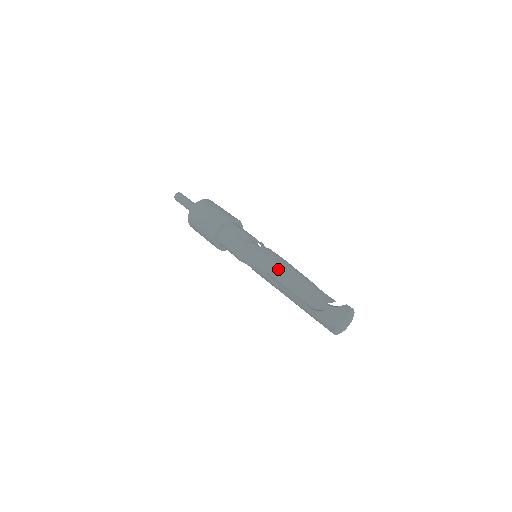
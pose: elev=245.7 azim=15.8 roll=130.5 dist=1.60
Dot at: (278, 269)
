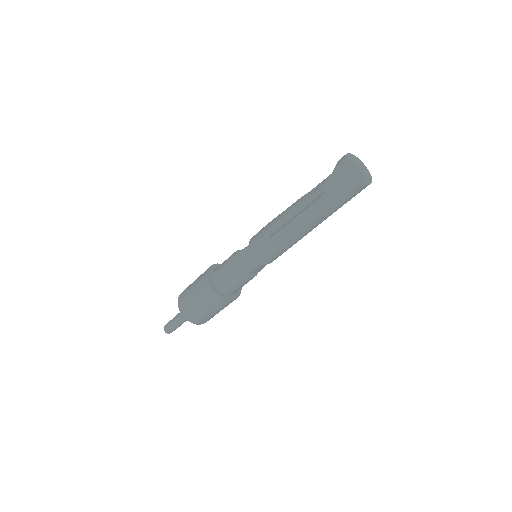
Dot at: (274, 221)
